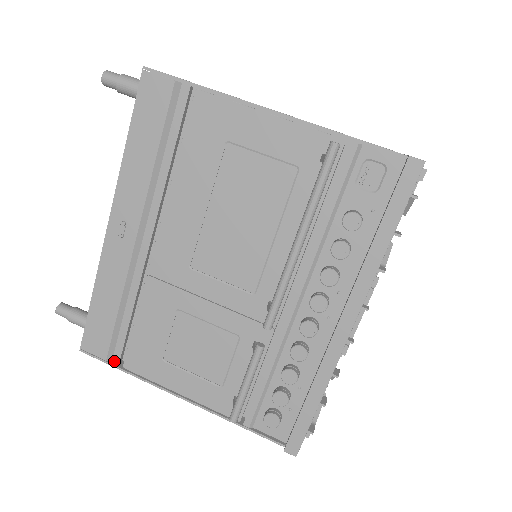
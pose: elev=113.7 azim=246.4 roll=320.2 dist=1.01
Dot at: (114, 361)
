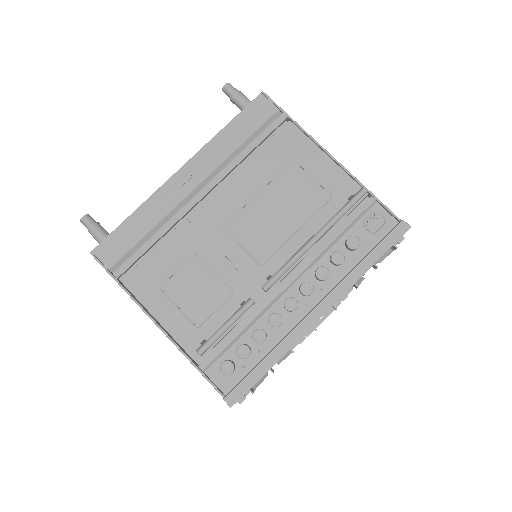
Dot at: (116, 273)
